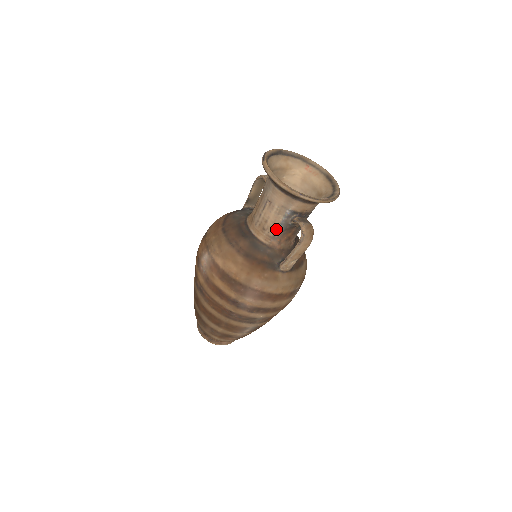
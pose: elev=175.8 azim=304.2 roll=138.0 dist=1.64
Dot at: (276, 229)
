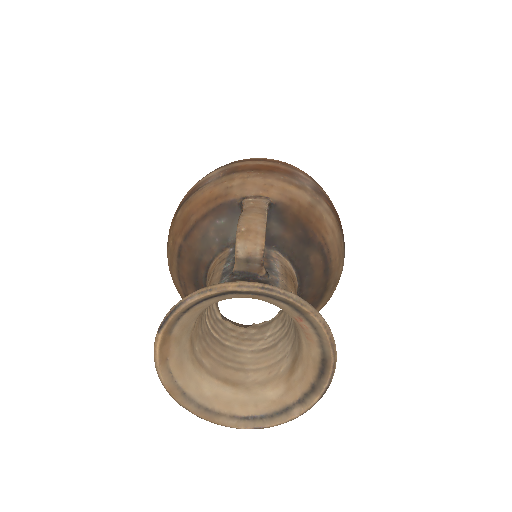
Dot at: occluded
